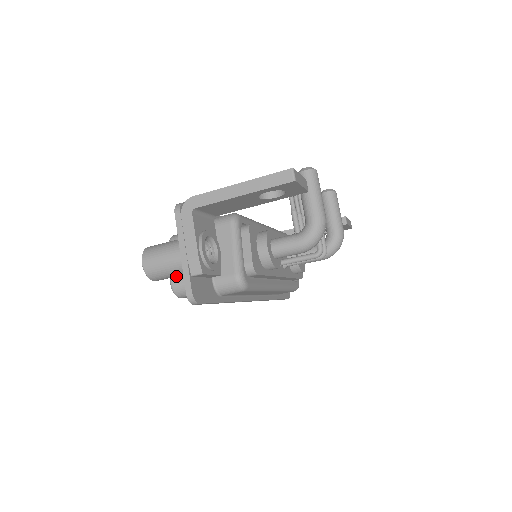
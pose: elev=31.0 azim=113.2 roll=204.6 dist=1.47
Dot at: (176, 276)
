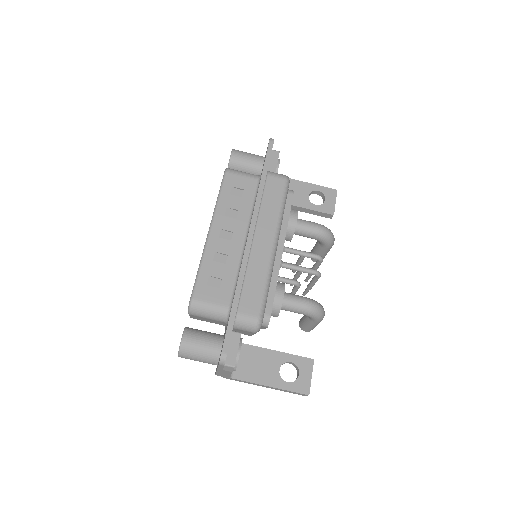
Dot at: (249, 159)
